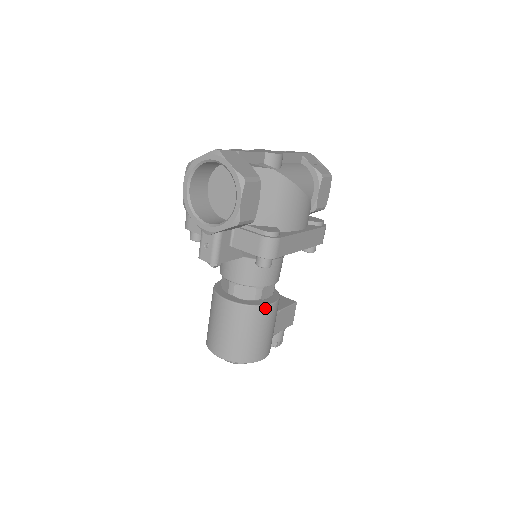
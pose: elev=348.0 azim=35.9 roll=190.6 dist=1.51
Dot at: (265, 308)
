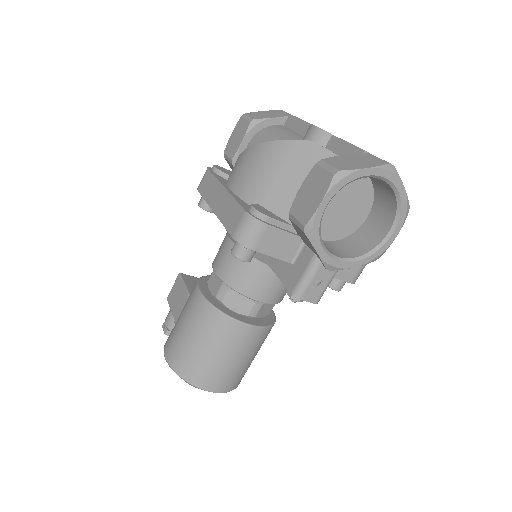
Dot at: occluded
